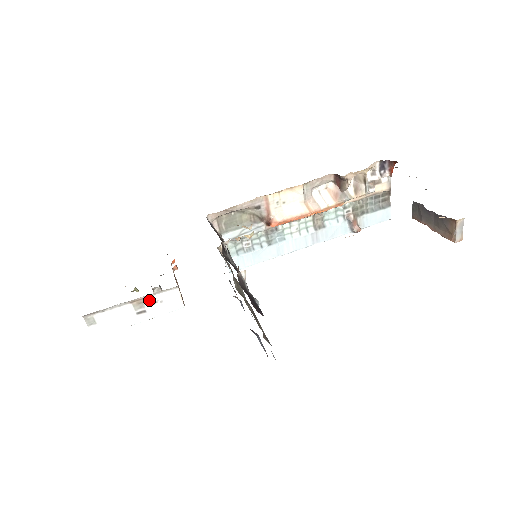
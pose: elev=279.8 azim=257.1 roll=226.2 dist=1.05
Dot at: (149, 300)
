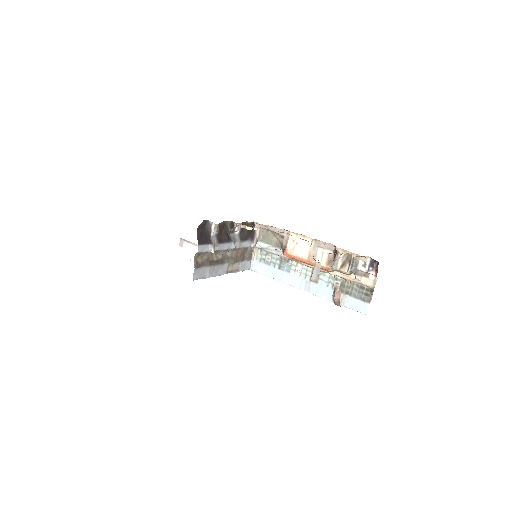
Dot at: occluded
